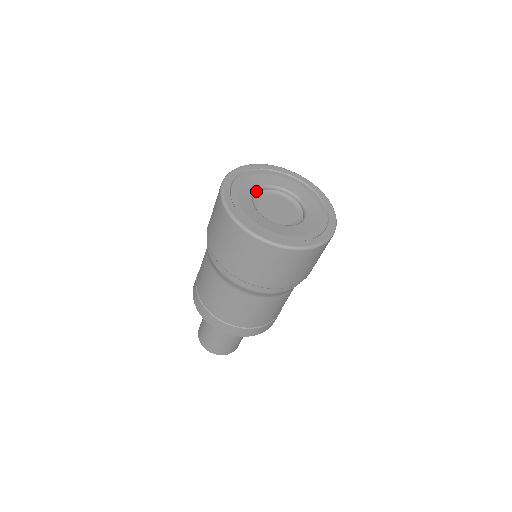
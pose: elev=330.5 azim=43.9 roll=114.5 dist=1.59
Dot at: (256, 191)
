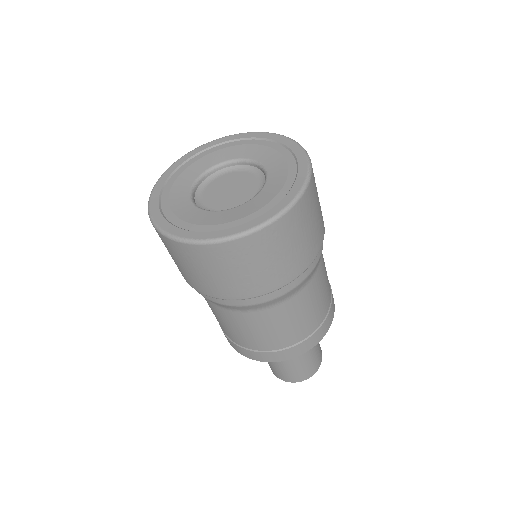
Dot at: (203, 176)
